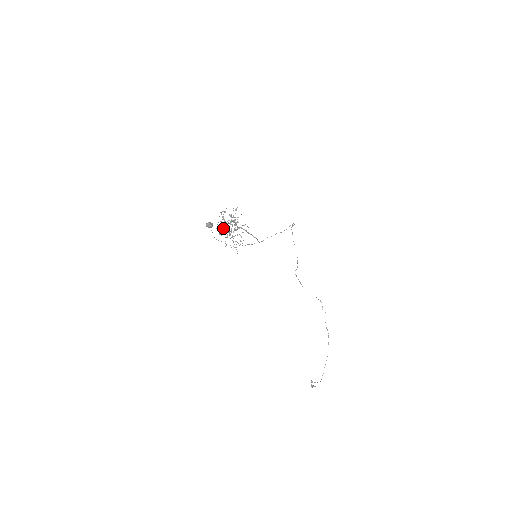
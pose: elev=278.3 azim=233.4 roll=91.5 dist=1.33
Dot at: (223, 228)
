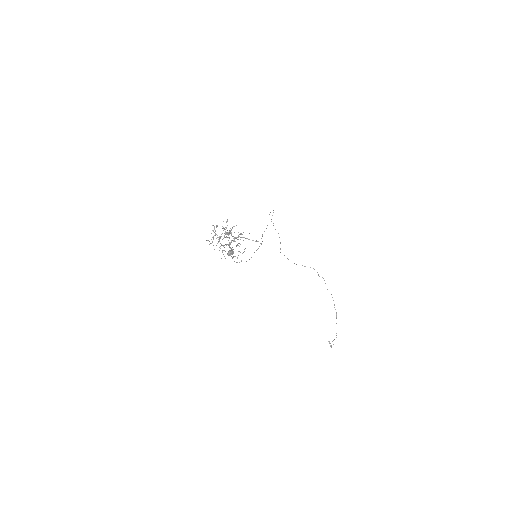
Dot at: (217, 243)
